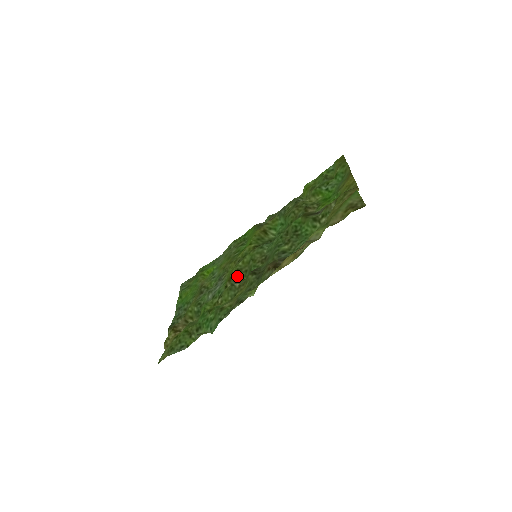
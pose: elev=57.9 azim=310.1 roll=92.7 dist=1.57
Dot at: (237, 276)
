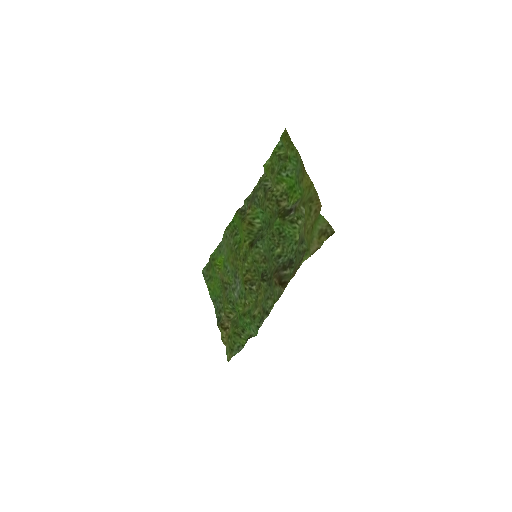
Dot at: (250, 278)
